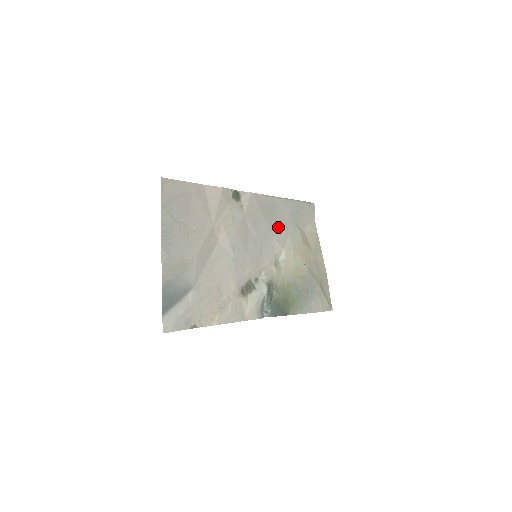
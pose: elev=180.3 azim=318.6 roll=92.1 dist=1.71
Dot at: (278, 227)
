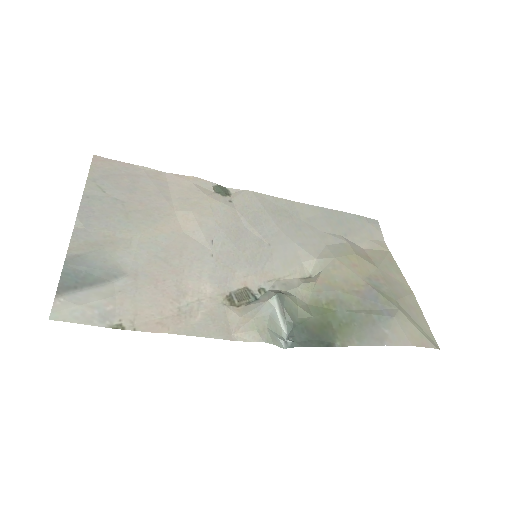
Dot at: (304, 234)
